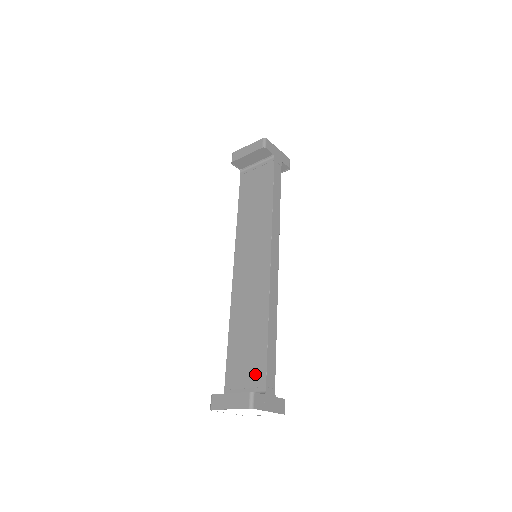
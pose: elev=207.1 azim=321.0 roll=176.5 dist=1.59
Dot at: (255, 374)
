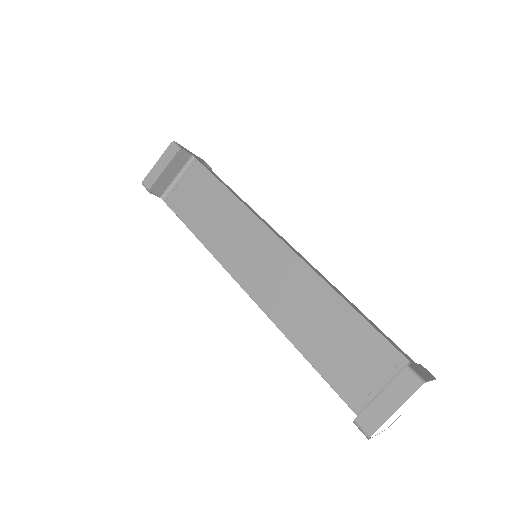
Dot at: (377, 357)
